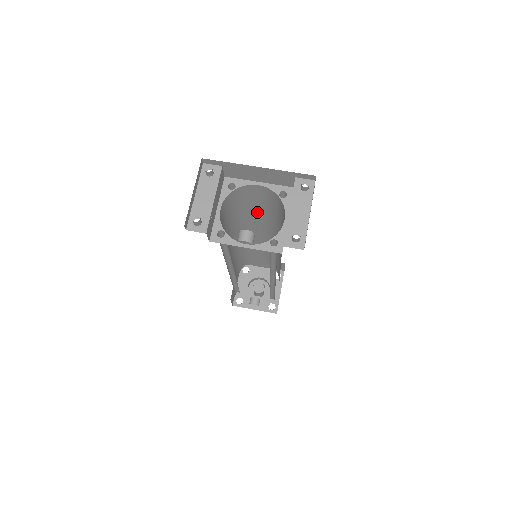
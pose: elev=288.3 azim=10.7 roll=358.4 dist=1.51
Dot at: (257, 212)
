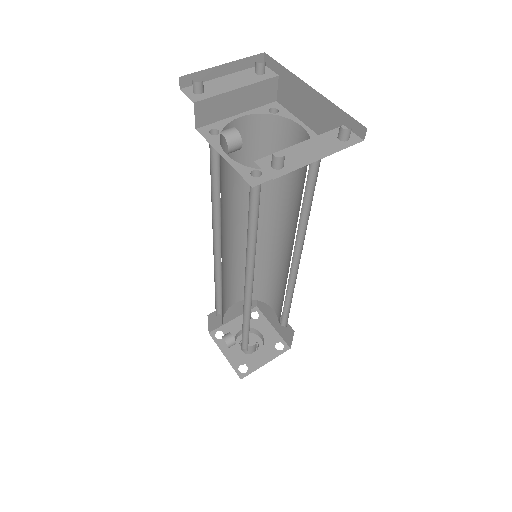
Dot at: (289, 192)
